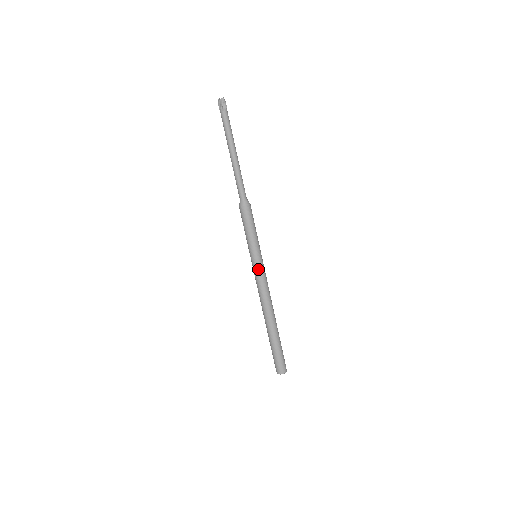
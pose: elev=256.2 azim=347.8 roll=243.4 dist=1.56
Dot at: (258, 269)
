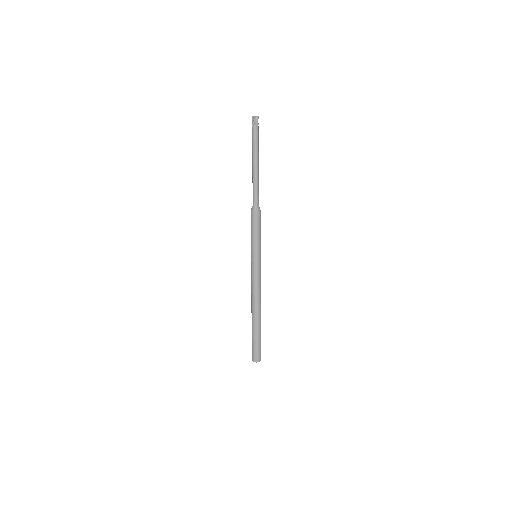
Dot at: (252, 267)
